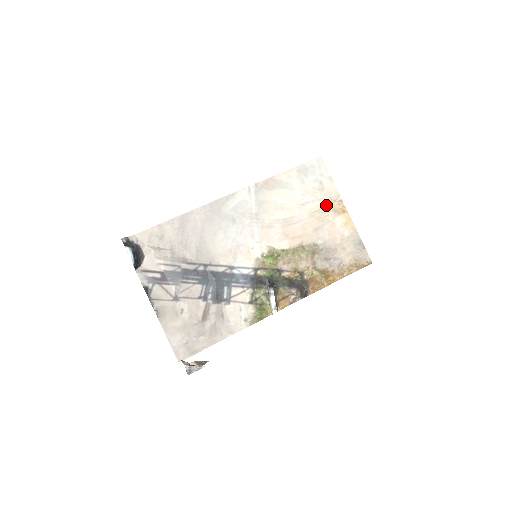
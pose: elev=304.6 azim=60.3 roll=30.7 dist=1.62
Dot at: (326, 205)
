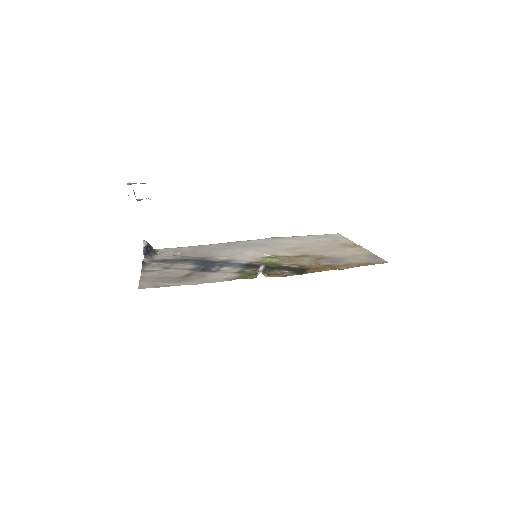
Dot at: (339, 245)
